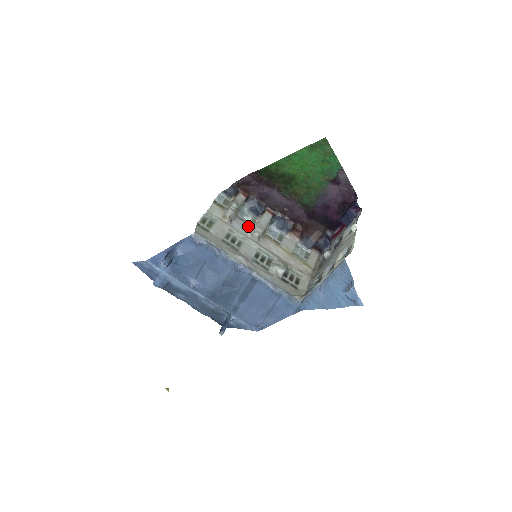
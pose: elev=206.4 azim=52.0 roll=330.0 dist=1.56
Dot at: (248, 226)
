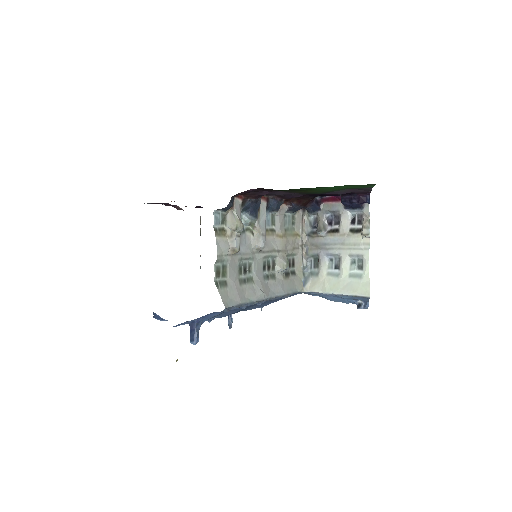
Dot at: (250, 236)
